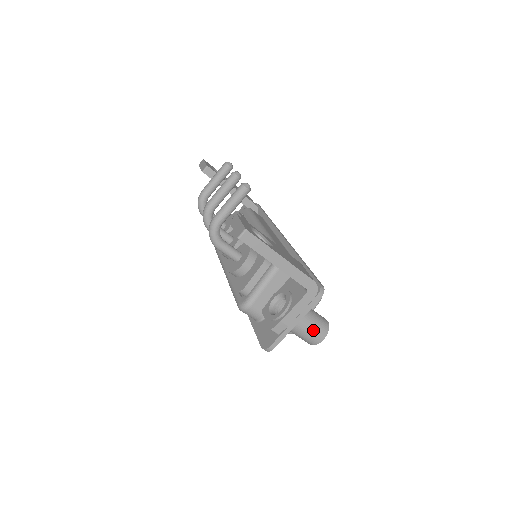
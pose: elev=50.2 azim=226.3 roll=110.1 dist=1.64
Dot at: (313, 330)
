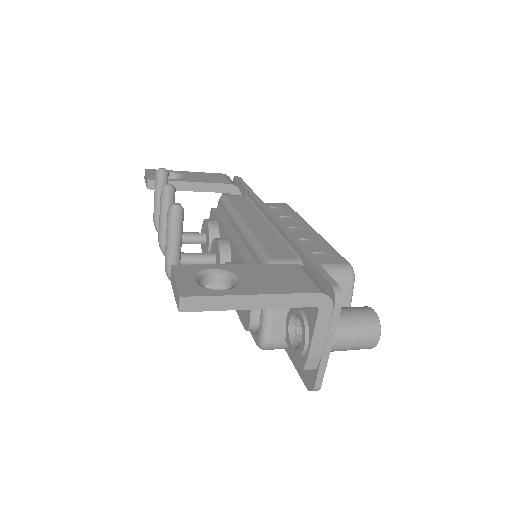
Dot at: (358, 338)
